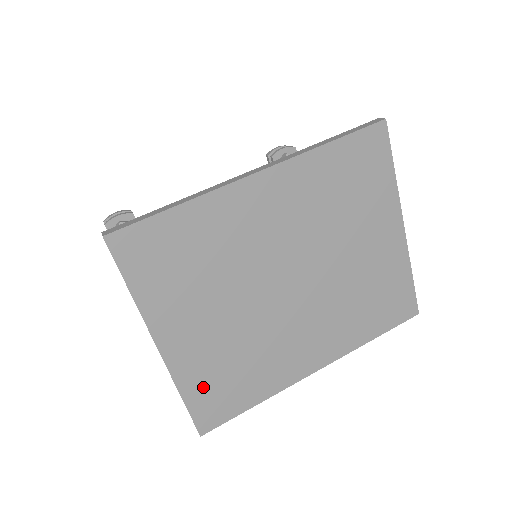
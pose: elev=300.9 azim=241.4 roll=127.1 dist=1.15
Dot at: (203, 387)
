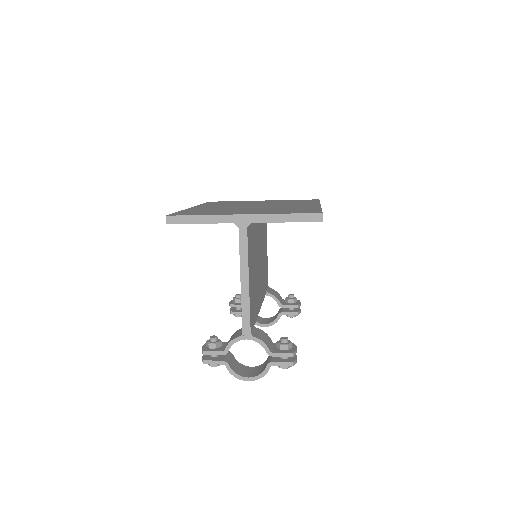
Dot at: (286, 212)
